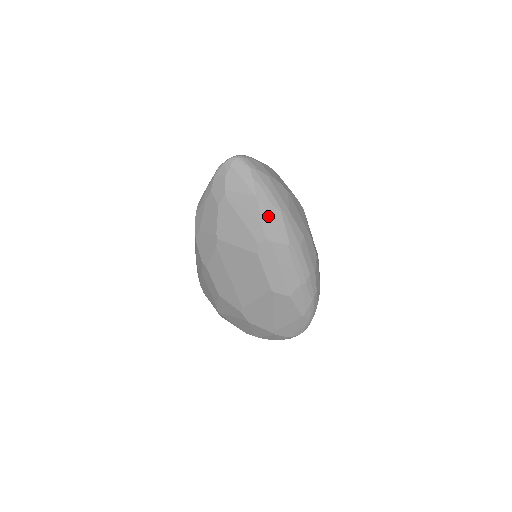
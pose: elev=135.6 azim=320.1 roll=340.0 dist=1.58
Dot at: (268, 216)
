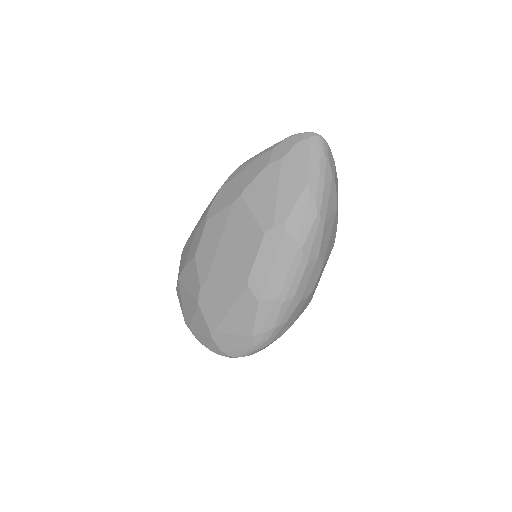
Dot at: (304, 206)
